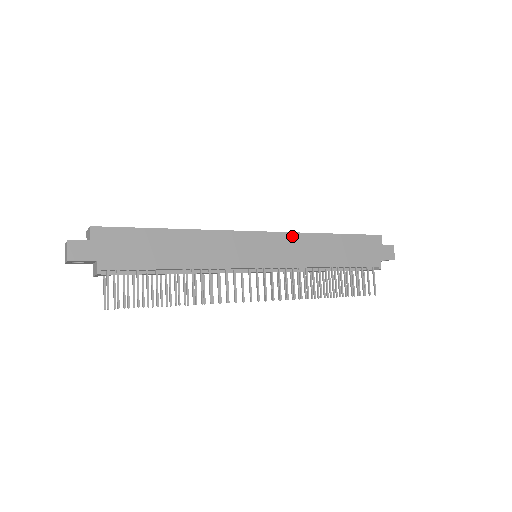
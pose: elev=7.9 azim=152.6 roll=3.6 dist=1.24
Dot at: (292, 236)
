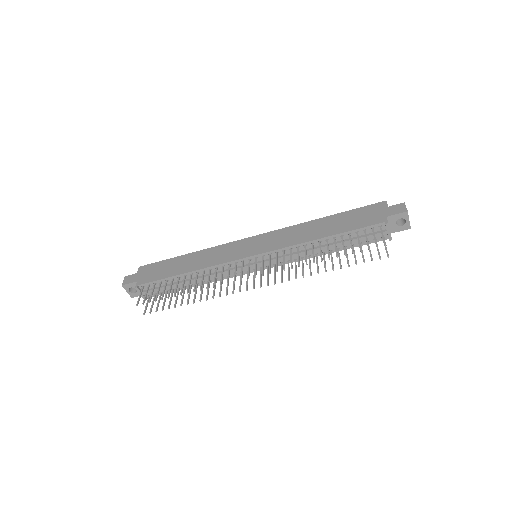
Dot at: (282, 231)
